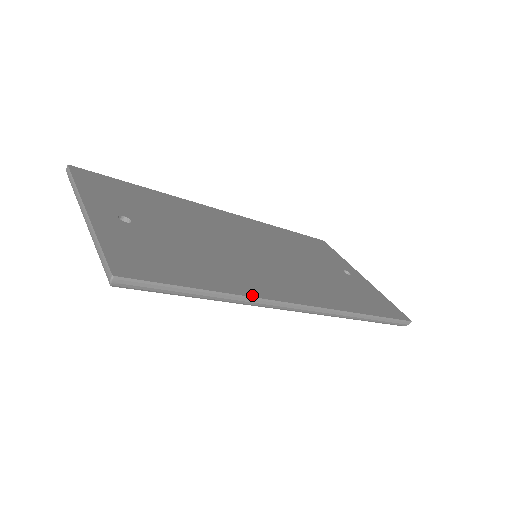
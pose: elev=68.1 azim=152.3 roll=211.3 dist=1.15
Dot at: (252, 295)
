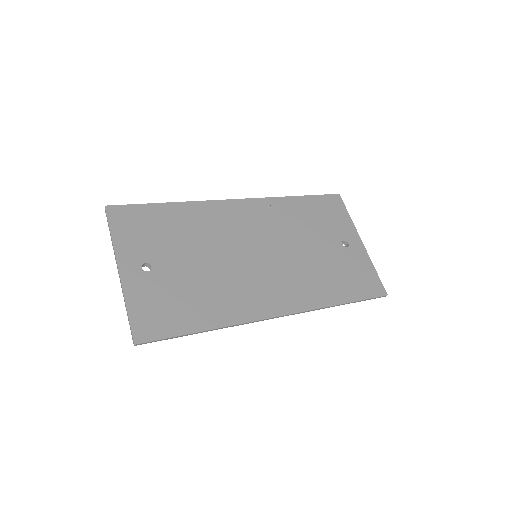
Dot at: (235, 323)
